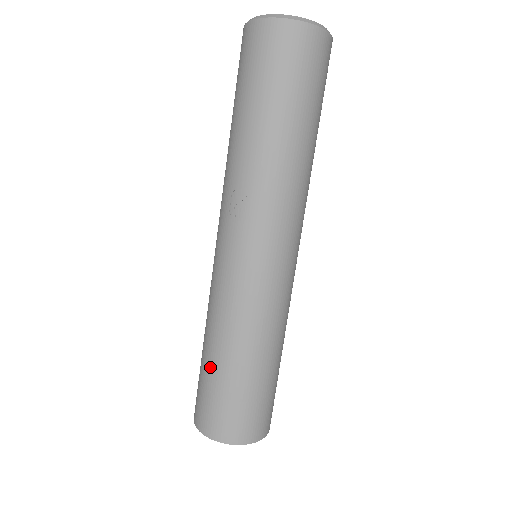
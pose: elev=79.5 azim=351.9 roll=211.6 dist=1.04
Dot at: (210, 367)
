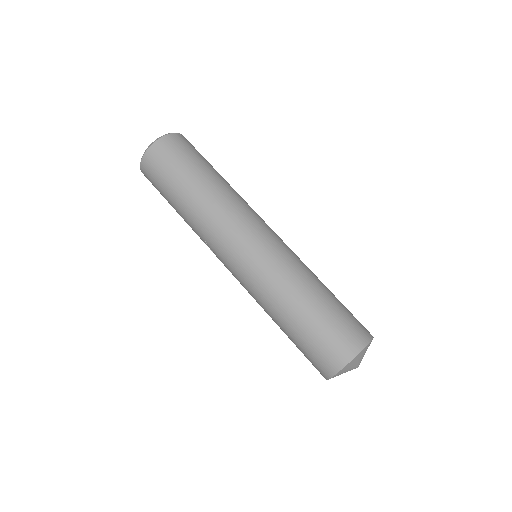
Dot at: (288, 337)
